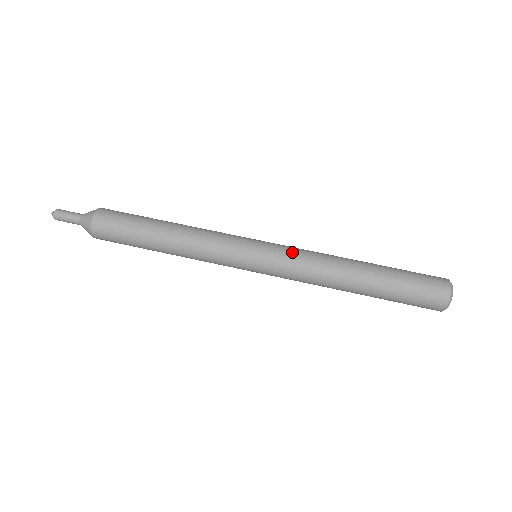
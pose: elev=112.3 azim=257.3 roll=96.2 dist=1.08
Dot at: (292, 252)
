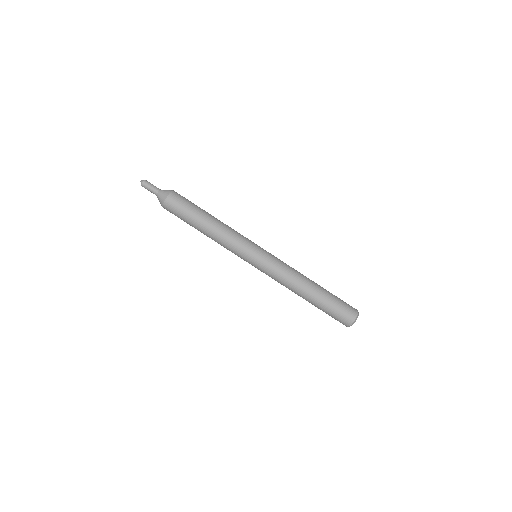
Dot at: (275, 268)
